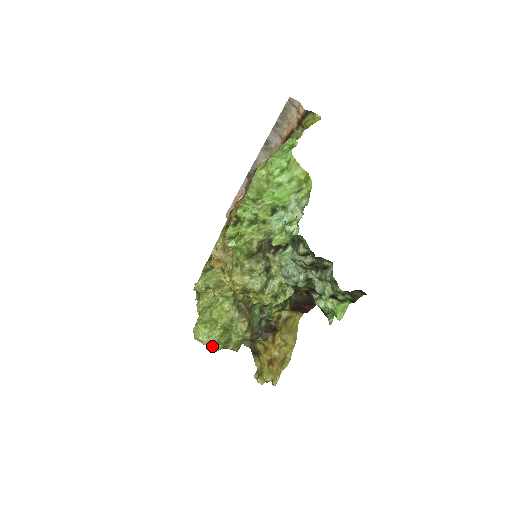
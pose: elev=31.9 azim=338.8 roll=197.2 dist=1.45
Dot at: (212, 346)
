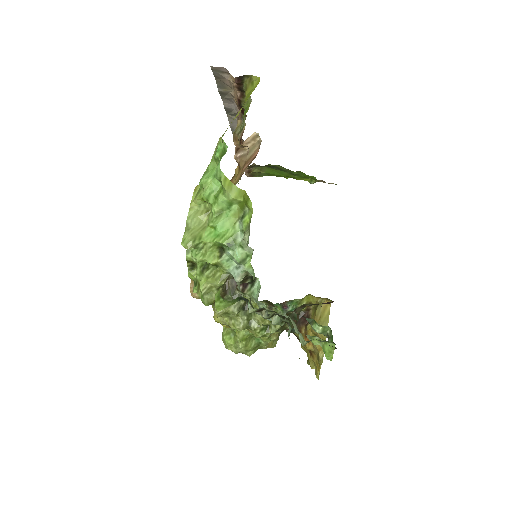
Dot at: occluded
